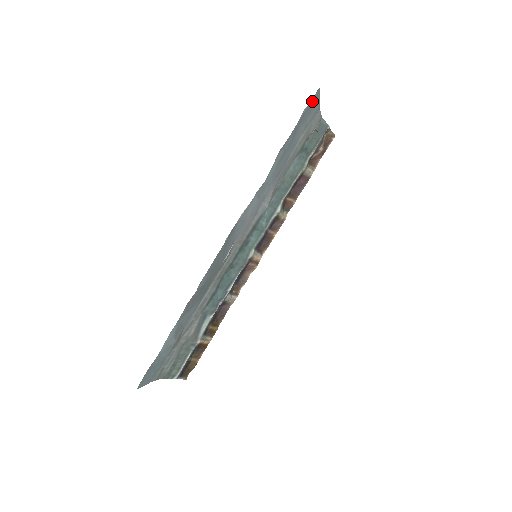
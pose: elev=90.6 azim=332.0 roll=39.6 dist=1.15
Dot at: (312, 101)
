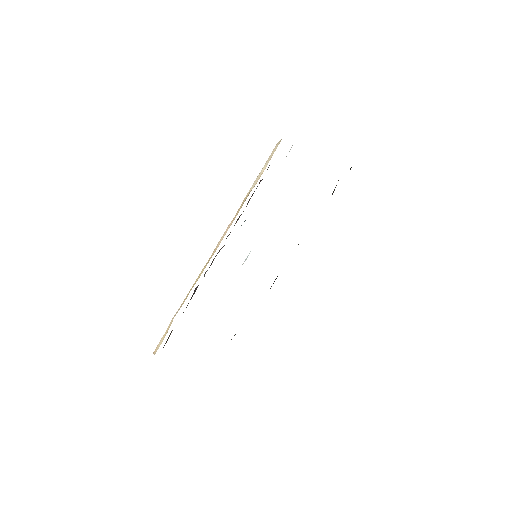
Dot at: occluded
